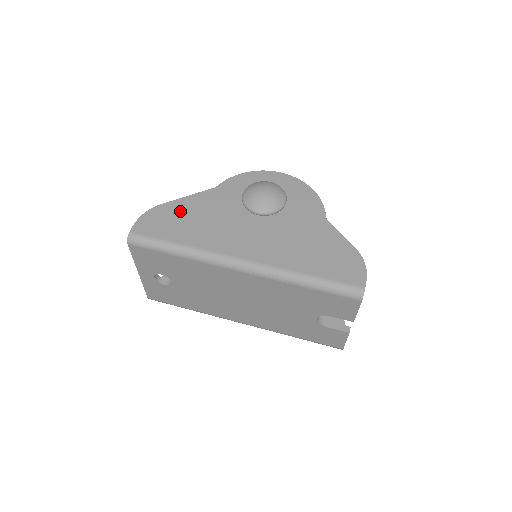
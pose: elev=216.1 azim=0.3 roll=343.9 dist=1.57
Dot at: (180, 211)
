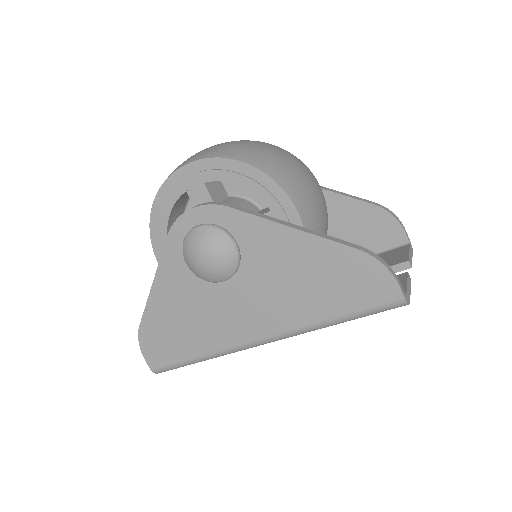
Dot at: (160, 323)
